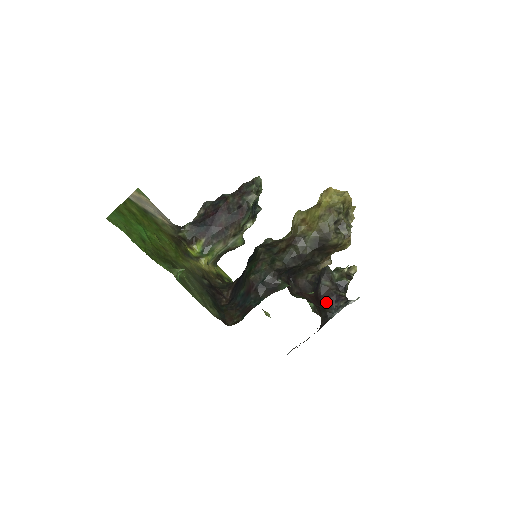
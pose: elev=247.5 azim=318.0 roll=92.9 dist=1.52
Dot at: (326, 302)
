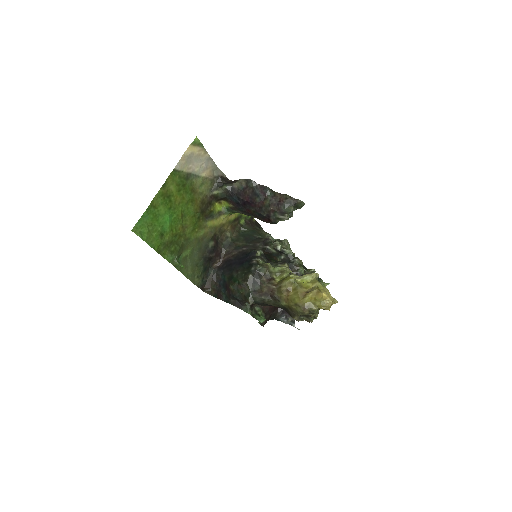
Dot at: (282, 310)
